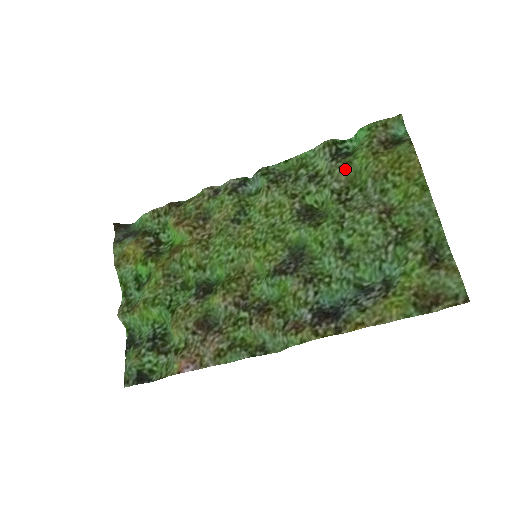
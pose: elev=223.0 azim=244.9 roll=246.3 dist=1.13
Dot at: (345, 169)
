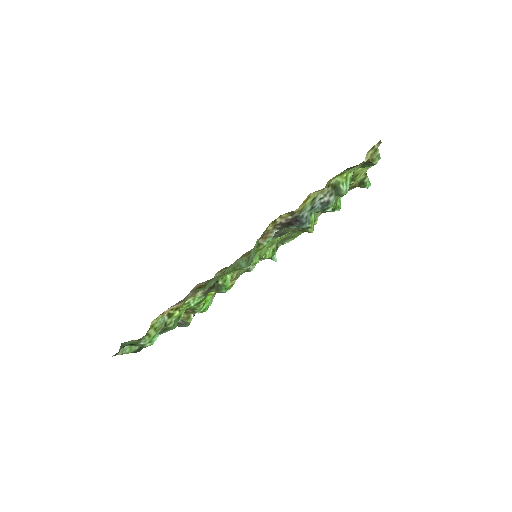
Dot at: occluded
